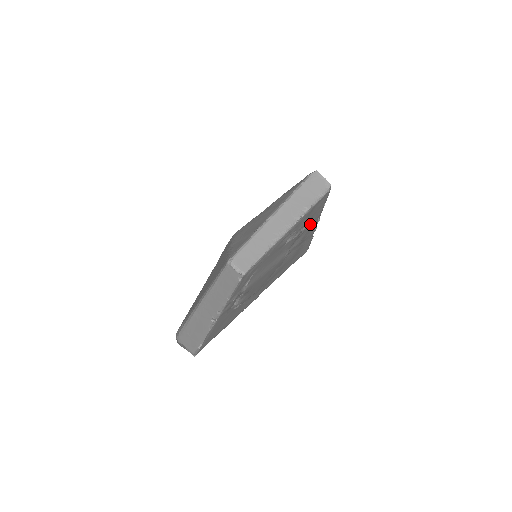
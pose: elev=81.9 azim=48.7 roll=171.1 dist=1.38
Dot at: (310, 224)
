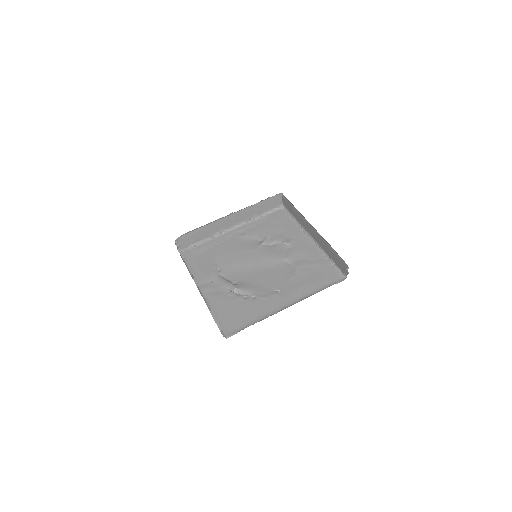
Dot at: (299, 243)
